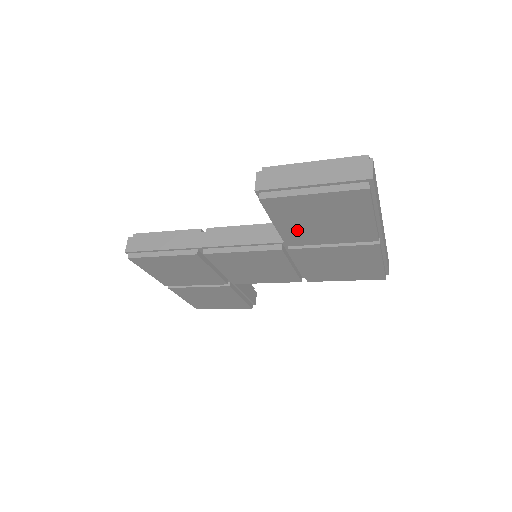
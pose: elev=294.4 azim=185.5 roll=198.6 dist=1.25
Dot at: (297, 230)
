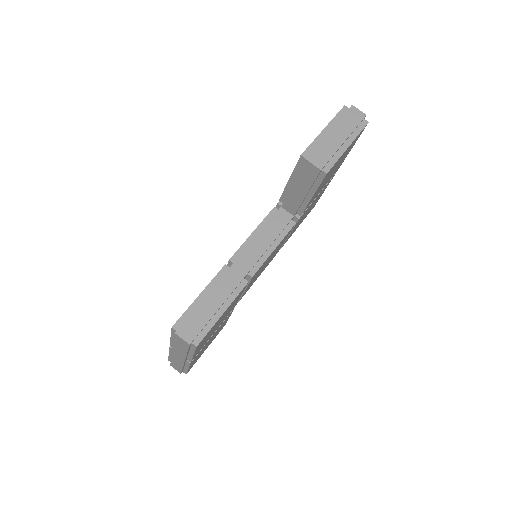
Dot at: (317, 192)
